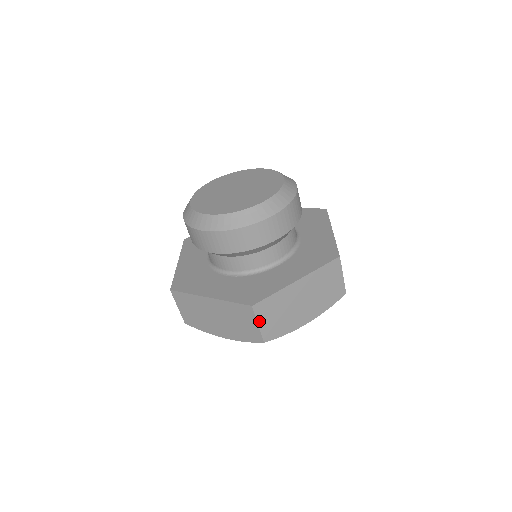
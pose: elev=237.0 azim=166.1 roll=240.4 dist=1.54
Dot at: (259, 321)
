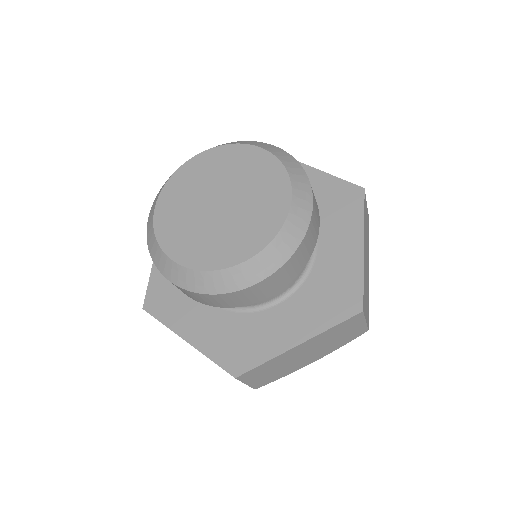
Dot at: (246, 382)
